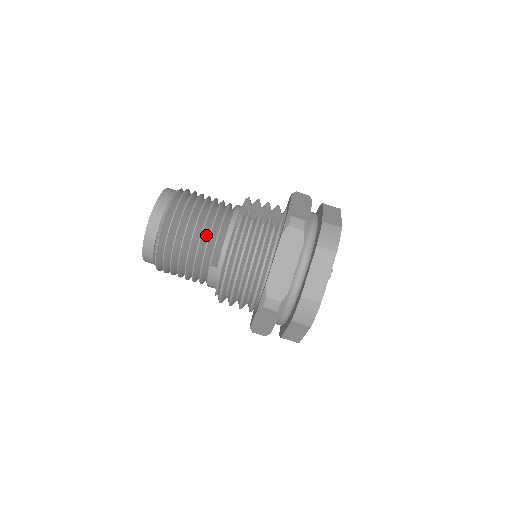
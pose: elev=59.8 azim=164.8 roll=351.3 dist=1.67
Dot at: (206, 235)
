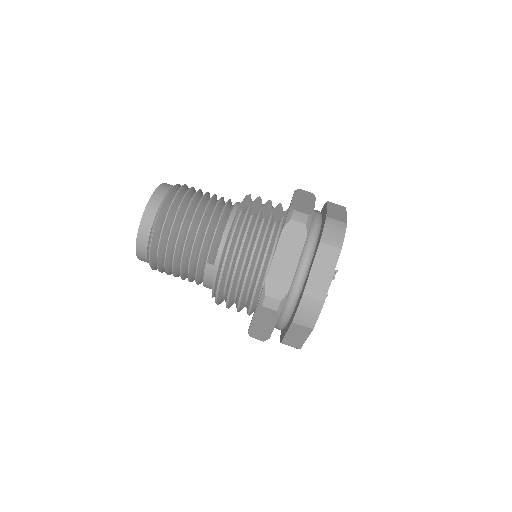
Dot at: (203, 230)
